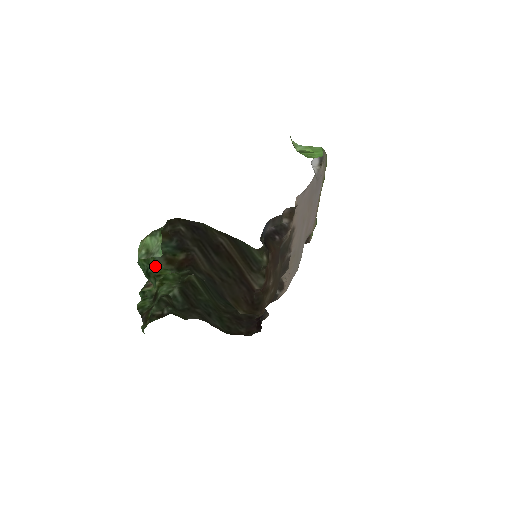
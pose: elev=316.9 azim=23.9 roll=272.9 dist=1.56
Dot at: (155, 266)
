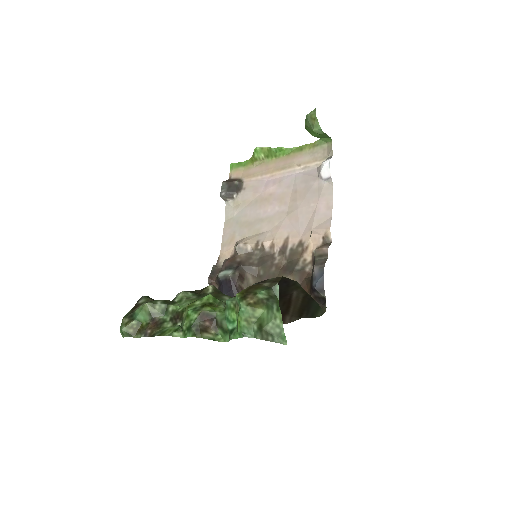
Dot at: (226, 313)
